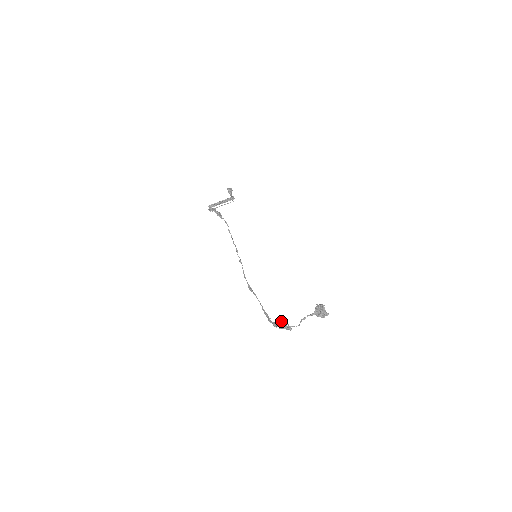
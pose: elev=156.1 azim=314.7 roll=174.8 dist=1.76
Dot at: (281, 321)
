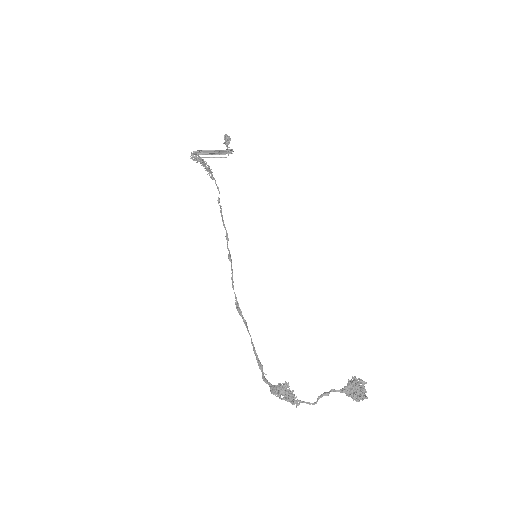
Dot at: (285, 387)
